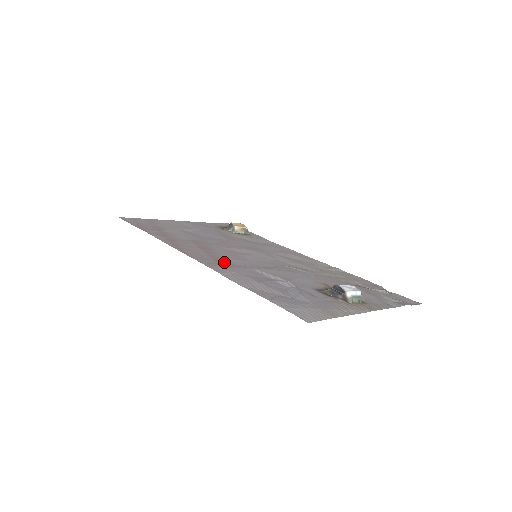
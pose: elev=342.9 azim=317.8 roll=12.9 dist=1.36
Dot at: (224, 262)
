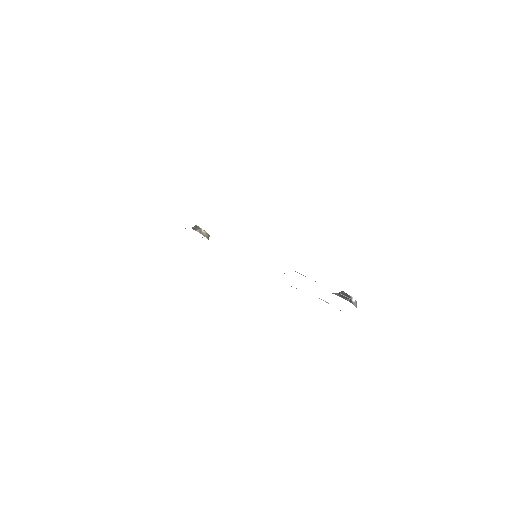
Dot at: occluded
